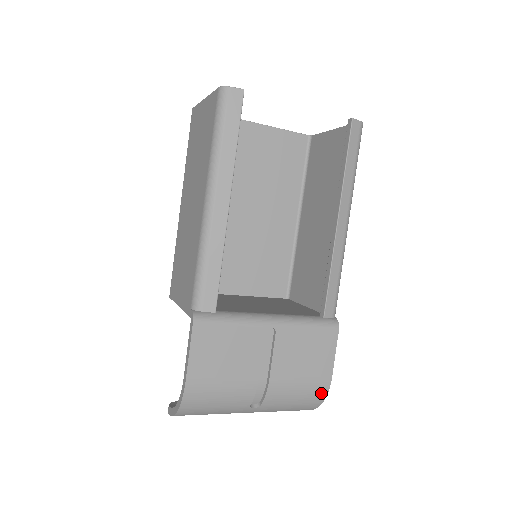
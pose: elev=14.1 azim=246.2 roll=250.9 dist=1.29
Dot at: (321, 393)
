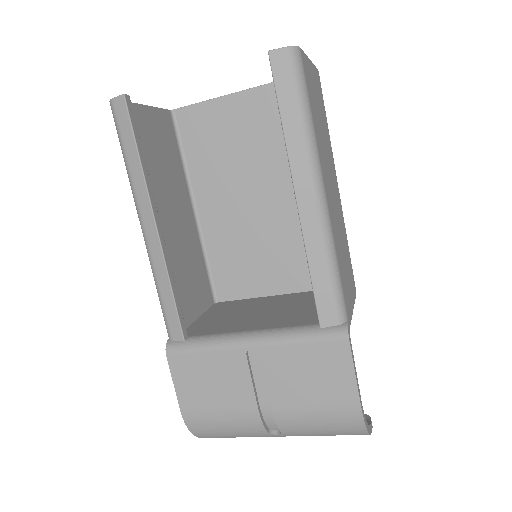
Dot at: (353, 420)
